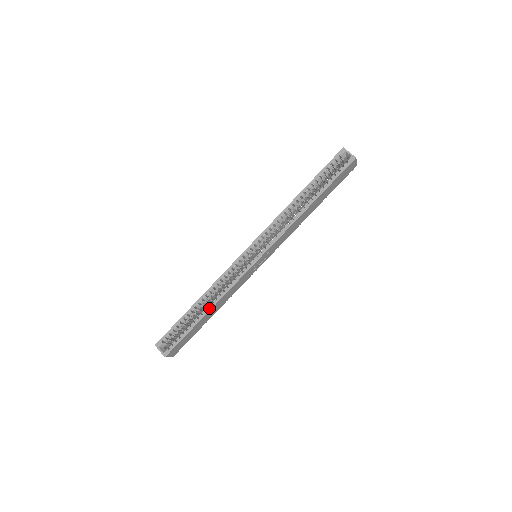
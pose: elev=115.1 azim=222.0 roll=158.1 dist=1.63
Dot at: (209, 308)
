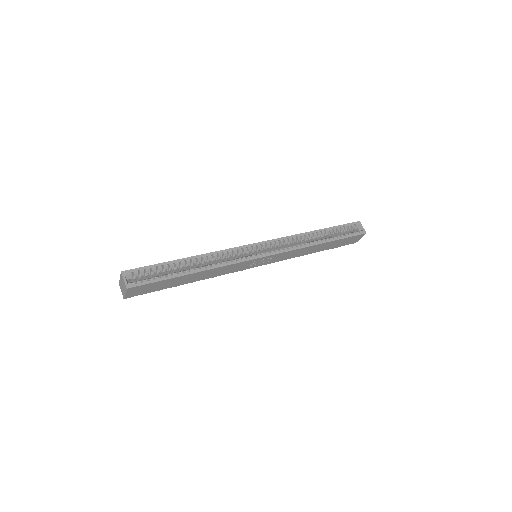
Dot at: (200, 269)
